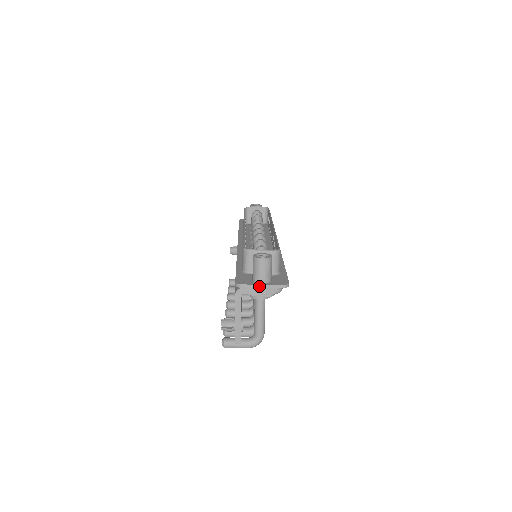
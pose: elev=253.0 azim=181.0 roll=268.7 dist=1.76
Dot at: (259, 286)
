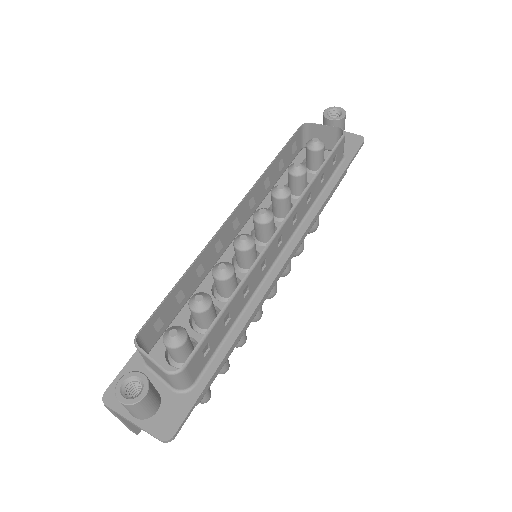
Dot at: (128, 420)
